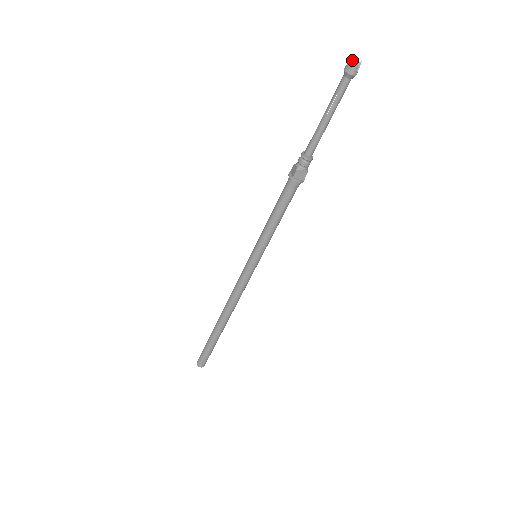
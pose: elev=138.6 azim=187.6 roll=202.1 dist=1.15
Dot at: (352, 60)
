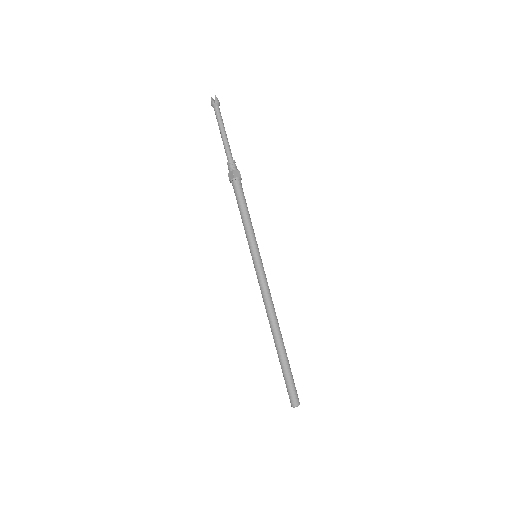
Dot at: (213, 99)
